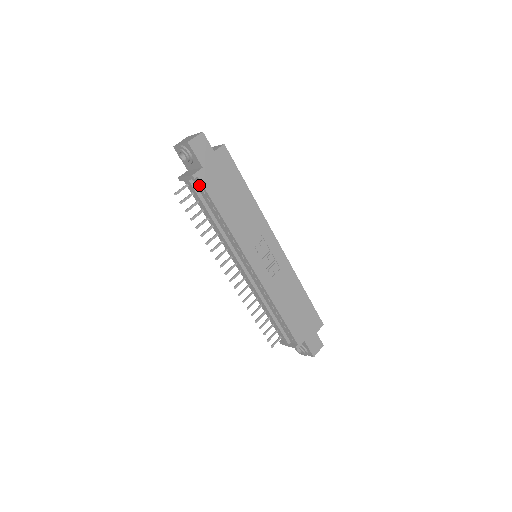
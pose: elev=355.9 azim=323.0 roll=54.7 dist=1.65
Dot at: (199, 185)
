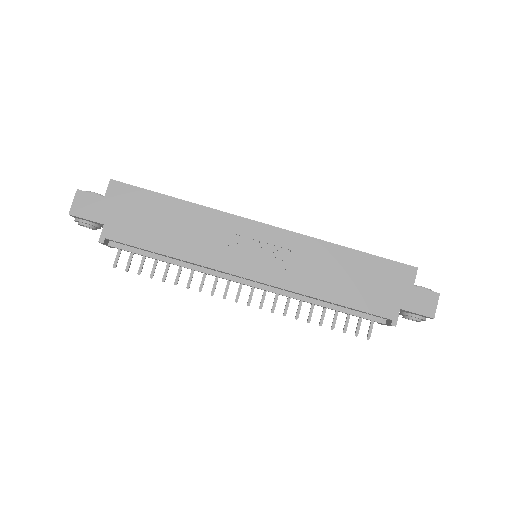
Dot at: (119, 243)
